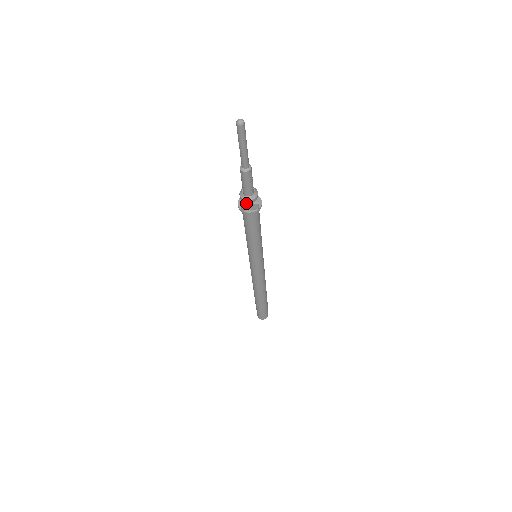
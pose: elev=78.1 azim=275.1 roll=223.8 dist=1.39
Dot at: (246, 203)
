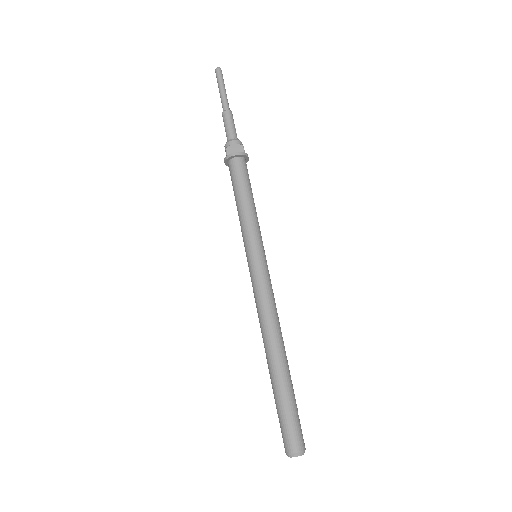
Dot at: (231, 145)
